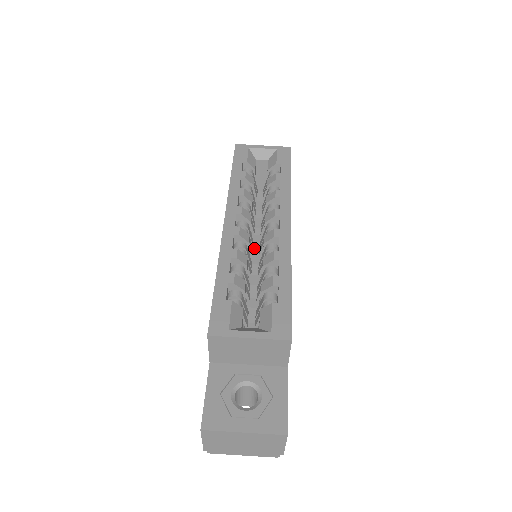
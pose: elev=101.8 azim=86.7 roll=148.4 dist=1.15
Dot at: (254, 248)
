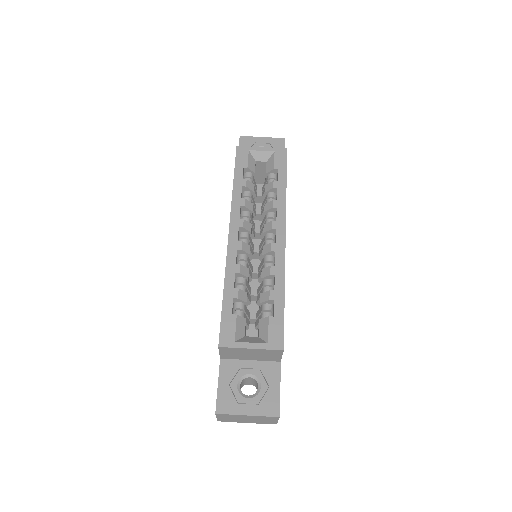
Dot at: (254, 246)
